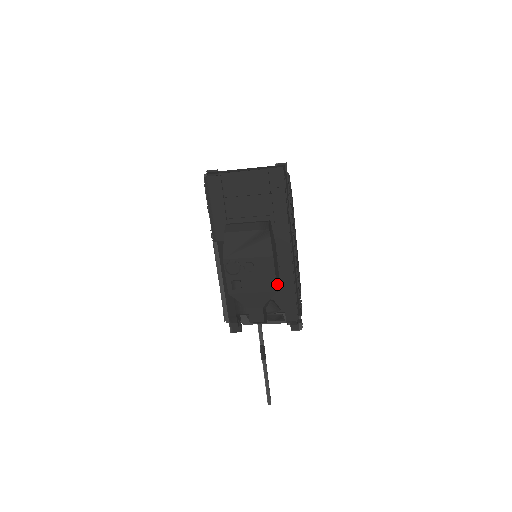
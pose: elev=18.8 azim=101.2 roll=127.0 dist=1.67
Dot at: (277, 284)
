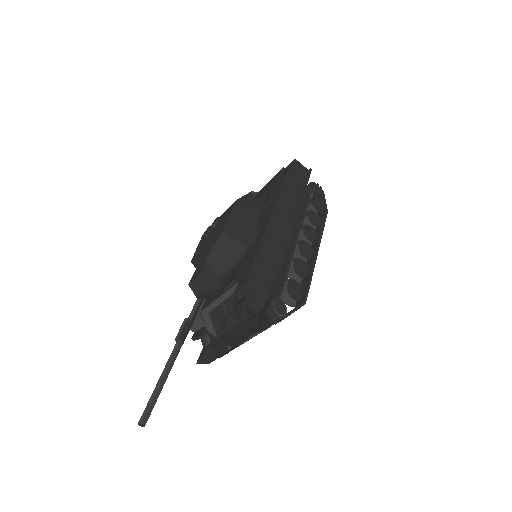
Dot at: (231, 230)
